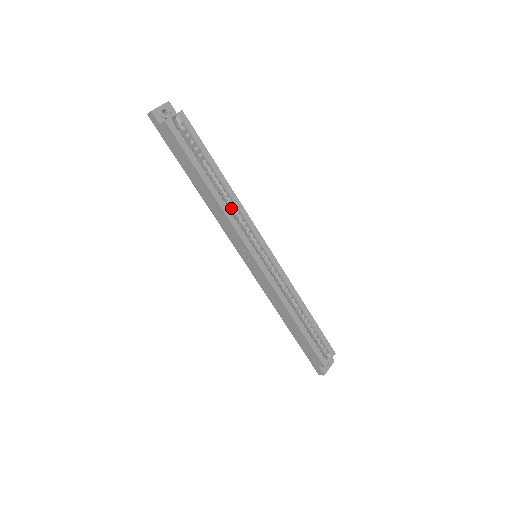
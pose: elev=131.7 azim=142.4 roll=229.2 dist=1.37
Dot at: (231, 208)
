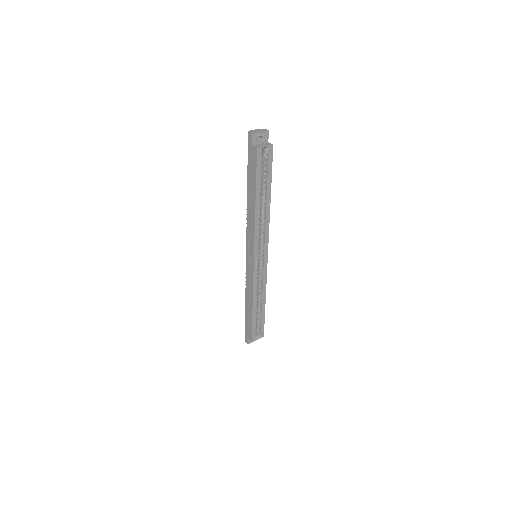
Dot at: (261, 221)
